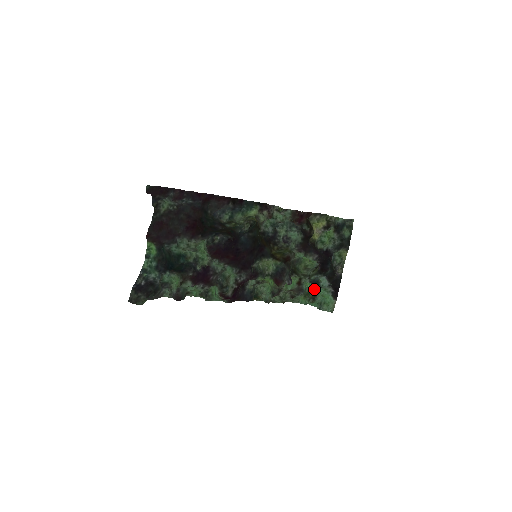
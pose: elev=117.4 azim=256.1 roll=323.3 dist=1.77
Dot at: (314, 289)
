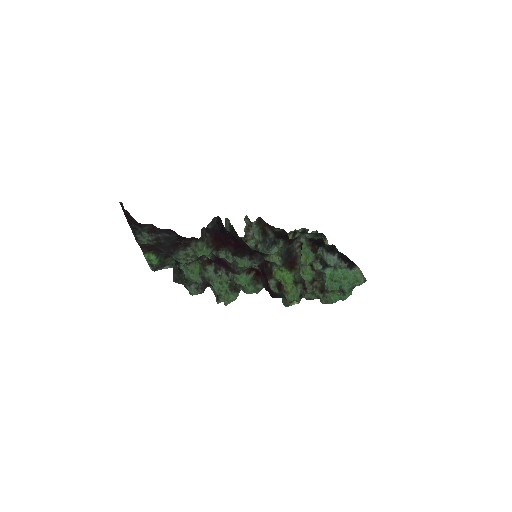
Dot at: (333, 283)
